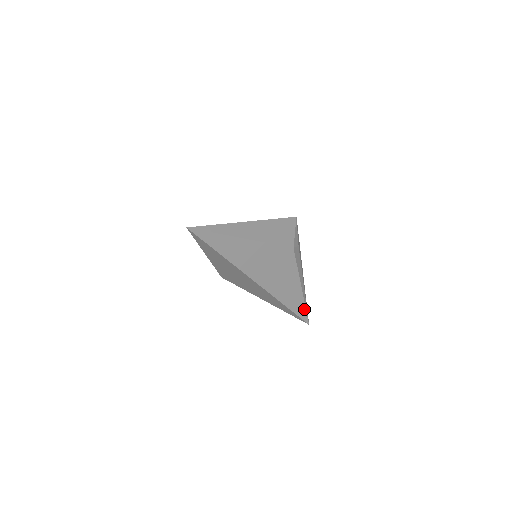
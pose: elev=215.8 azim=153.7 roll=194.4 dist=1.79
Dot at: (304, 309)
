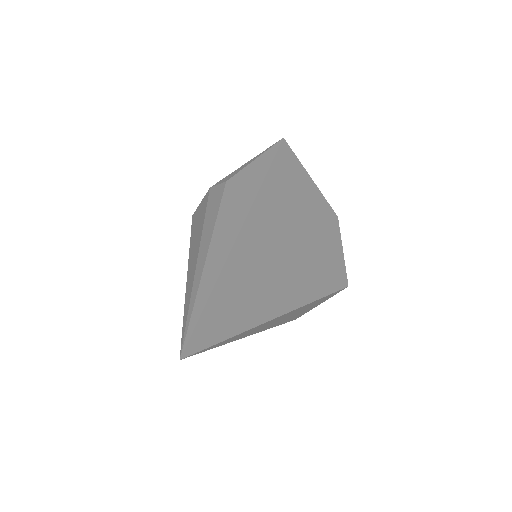
Dot at: occluded
